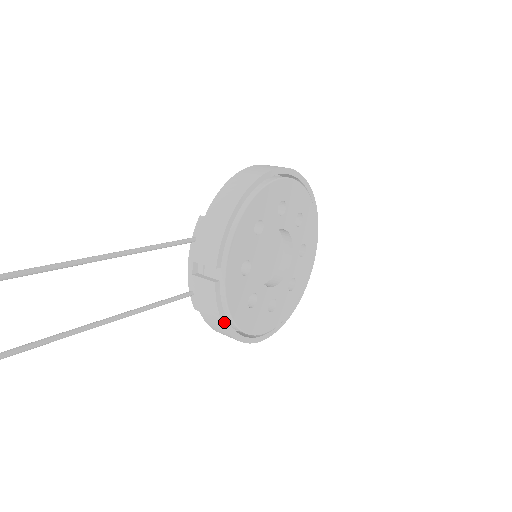
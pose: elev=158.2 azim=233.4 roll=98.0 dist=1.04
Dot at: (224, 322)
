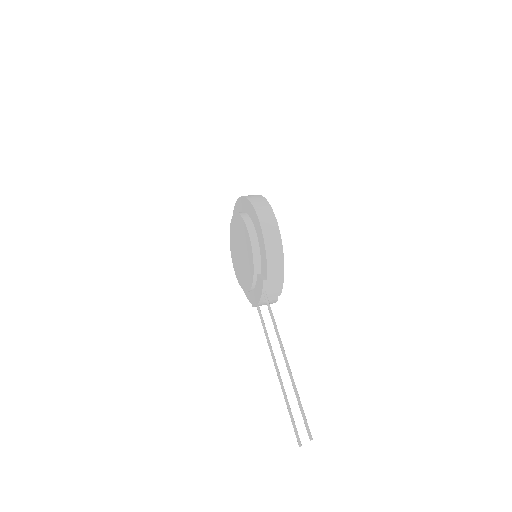
Dot at: occluded
